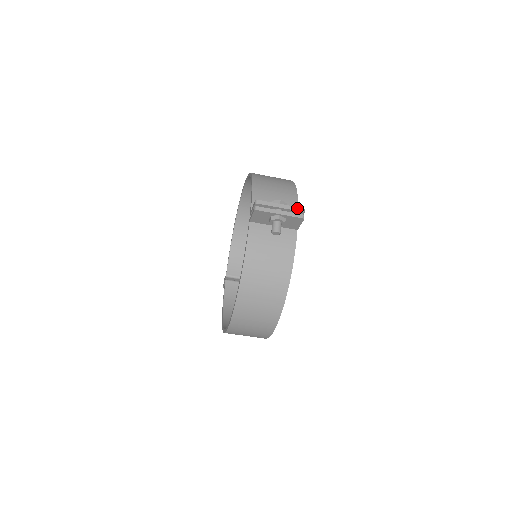
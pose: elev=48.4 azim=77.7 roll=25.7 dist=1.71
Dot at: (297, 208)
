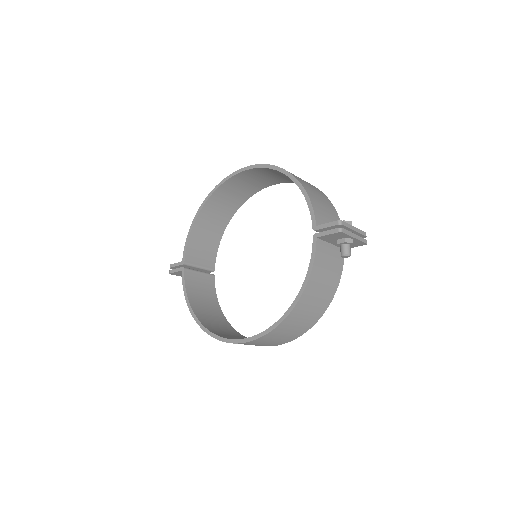
Dot at: (363, 232)
